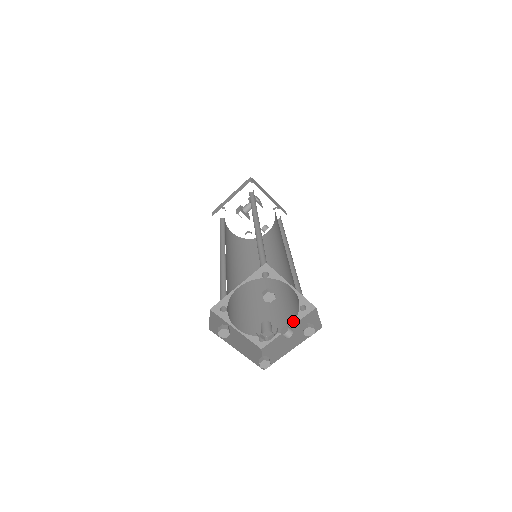
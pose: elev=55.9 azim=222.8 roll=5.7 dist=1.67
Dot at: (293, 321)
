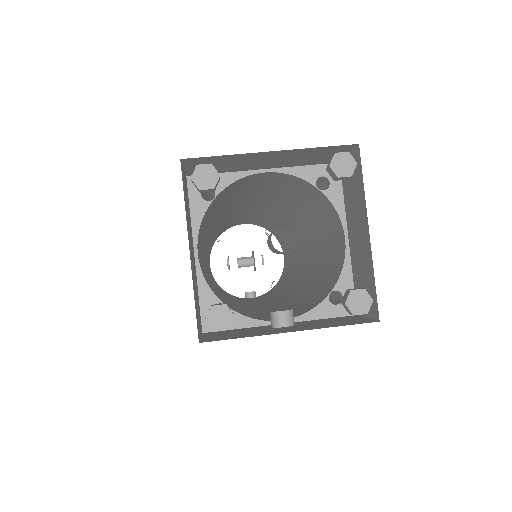
Dot at: (300, 314)
